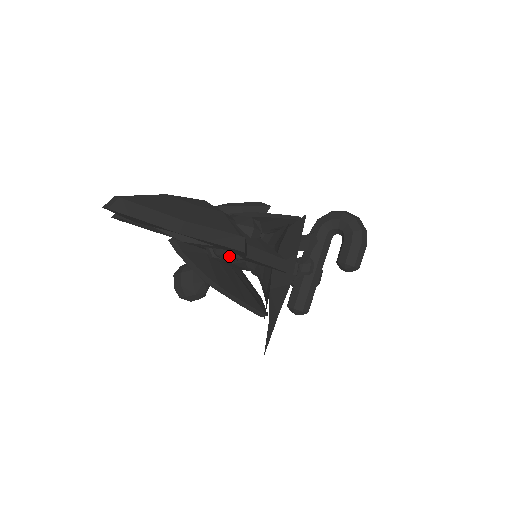
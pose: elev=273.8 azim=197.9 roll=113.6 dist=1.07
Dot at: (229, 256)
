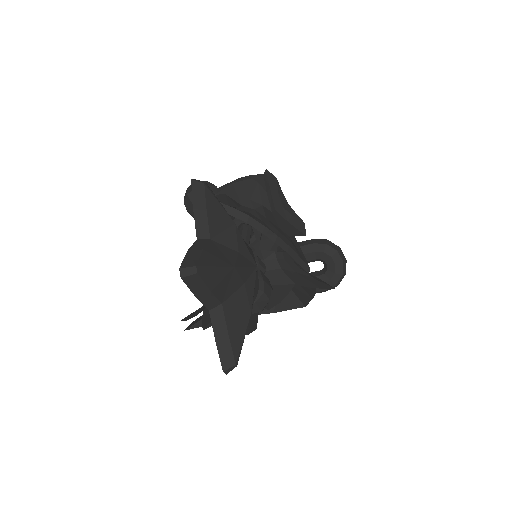
Dot at: occluded
